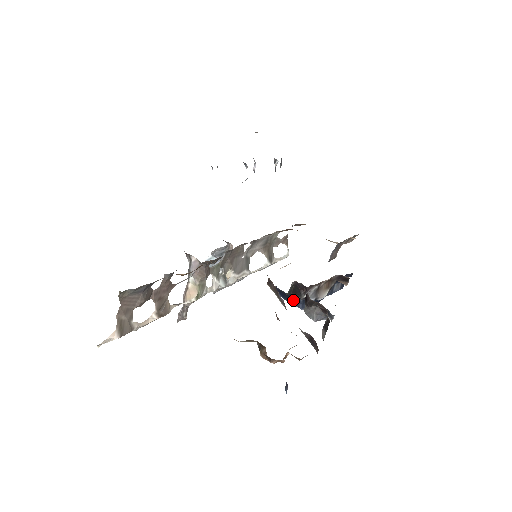
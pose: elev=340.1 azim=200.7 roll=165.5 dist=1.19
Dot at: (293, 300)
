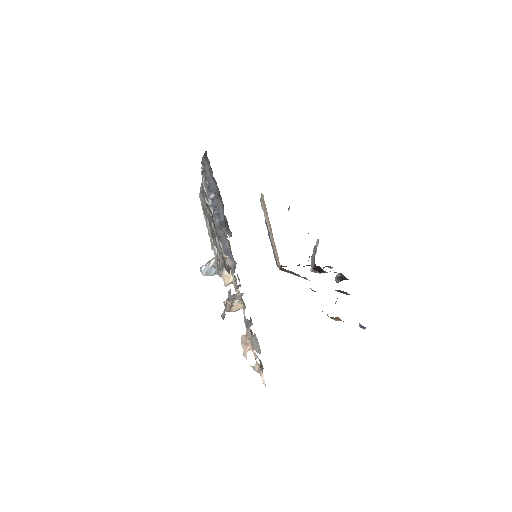
Dot at: occluded
